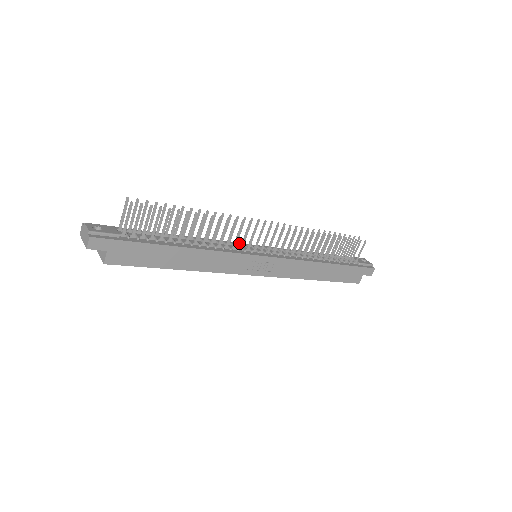
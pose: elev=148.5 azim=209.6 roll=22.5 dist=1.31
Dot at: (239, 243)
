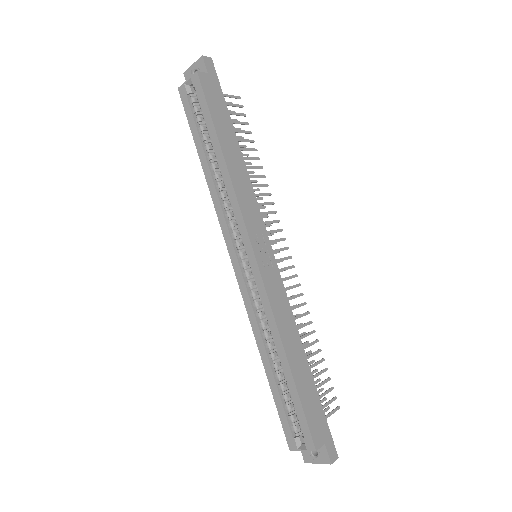
Dot at: occluded
